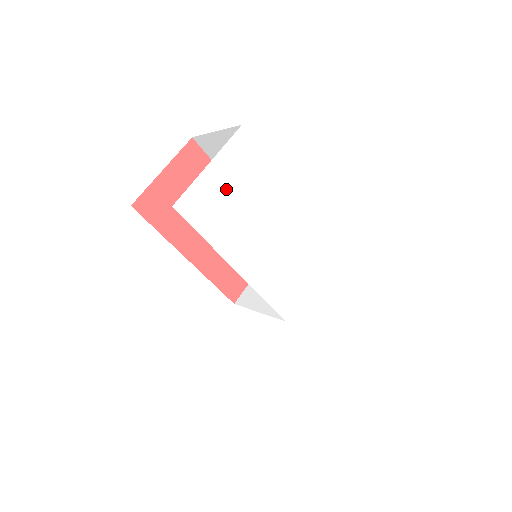
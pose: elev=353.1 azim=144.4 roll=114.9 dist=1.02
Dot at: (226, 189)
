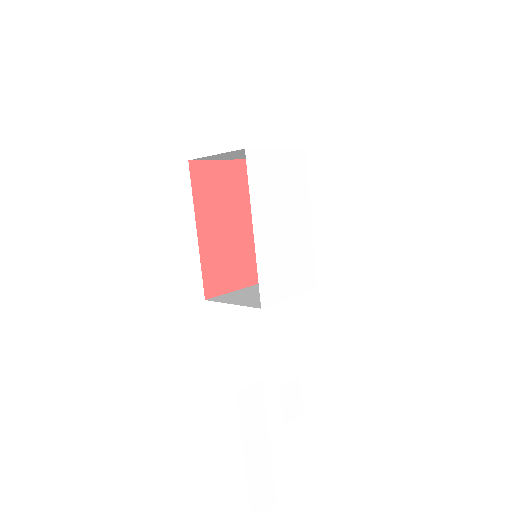
Dot at: (278, 174)
